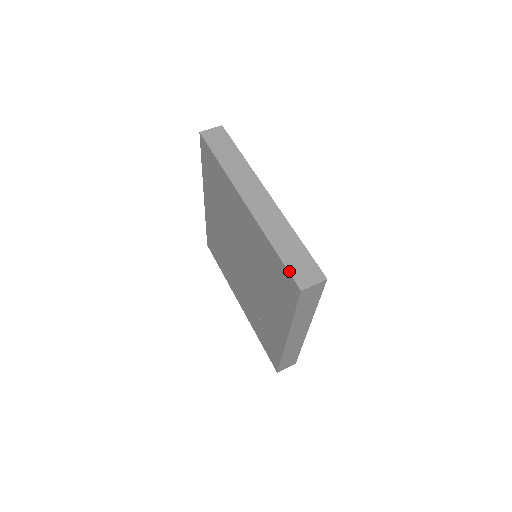
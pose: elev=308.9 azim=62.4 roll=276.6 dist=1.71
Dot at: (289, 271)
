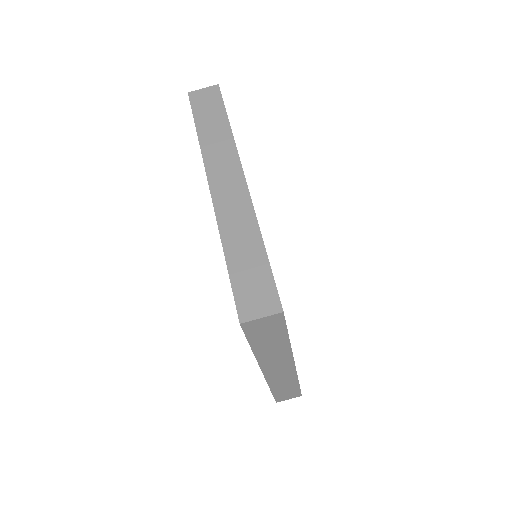
Dot at: (233, 292)
